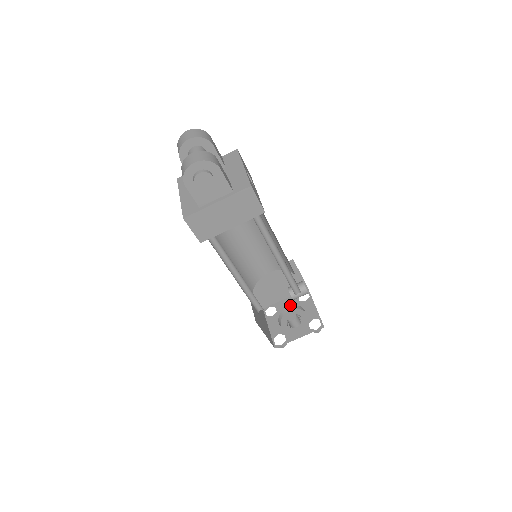
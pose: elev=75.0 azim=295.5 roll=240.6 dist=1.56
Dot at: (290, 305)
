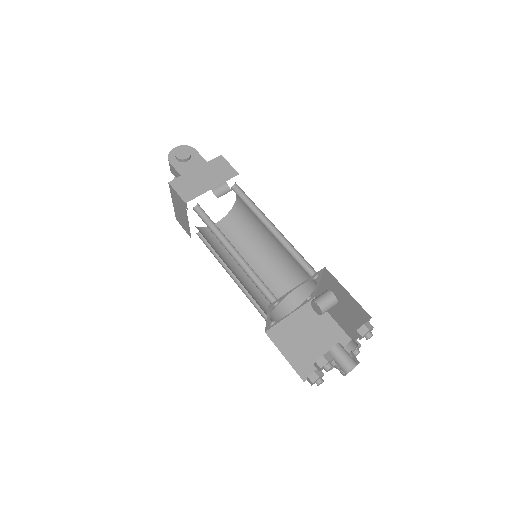
Dot at: occluded
